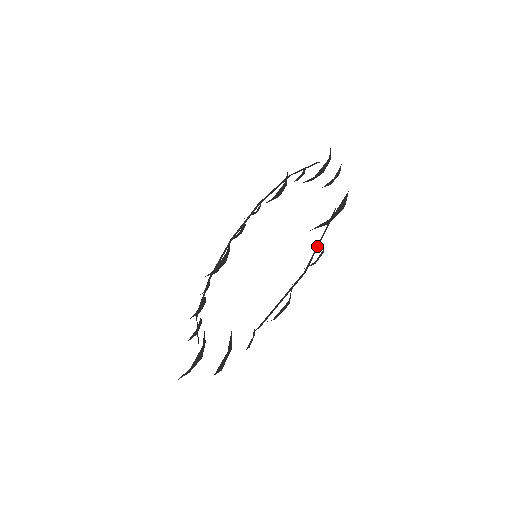
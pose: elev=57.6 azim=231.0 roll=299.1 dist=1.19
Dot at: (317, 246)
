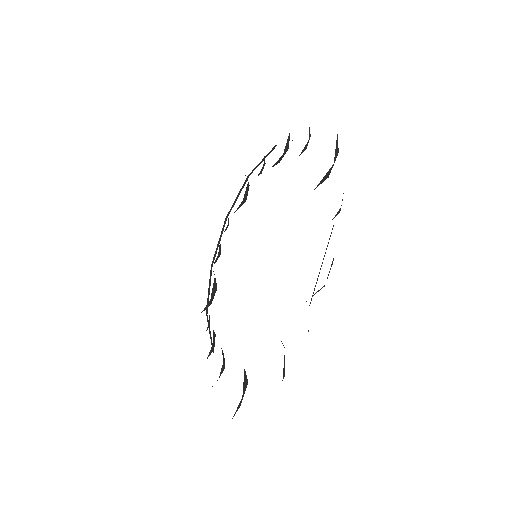
Dot at: occluded
